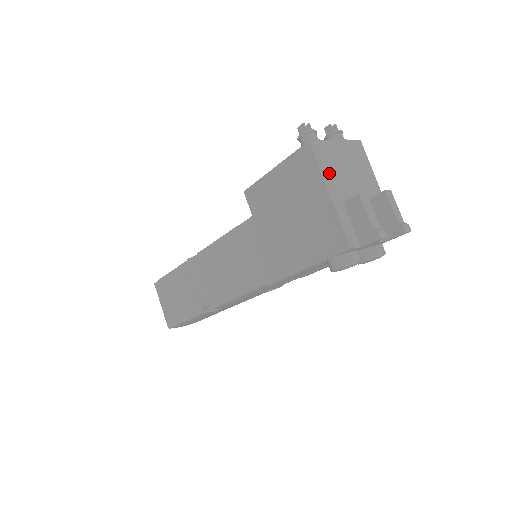
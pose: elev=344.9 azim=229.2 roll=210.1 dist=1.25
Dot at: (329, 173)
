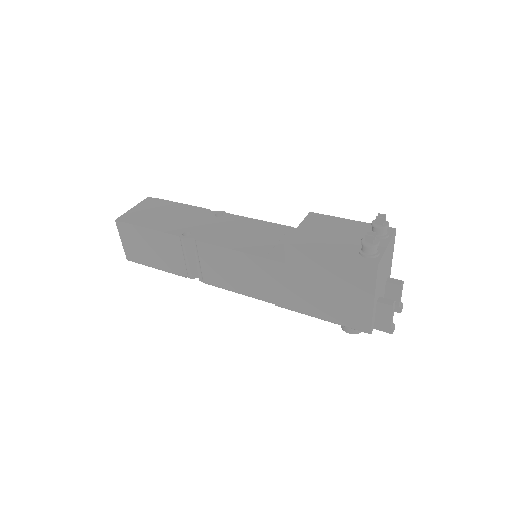
Dot at: (378, 284)
